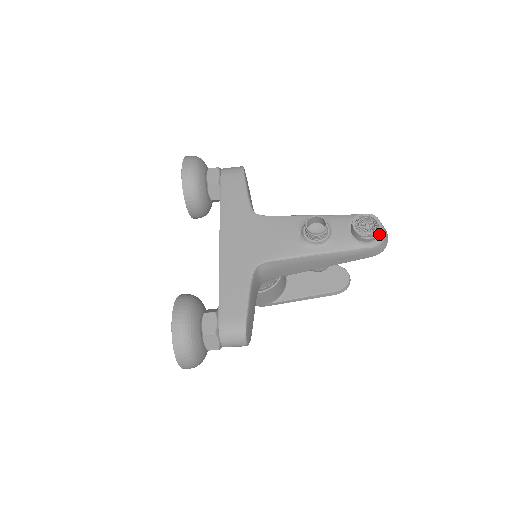
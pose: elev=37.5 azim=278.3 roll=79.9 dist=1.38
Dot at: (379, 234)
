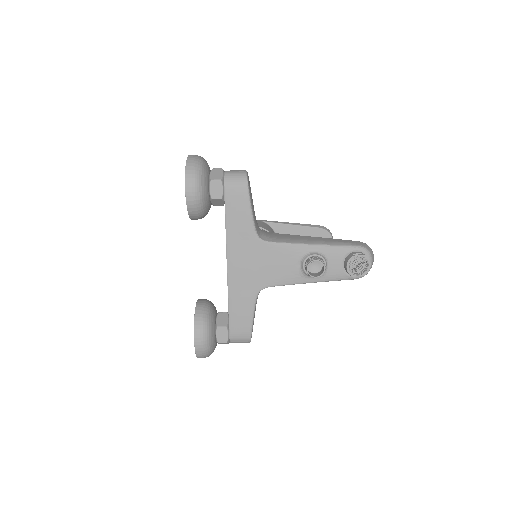
Dot at: occluded
